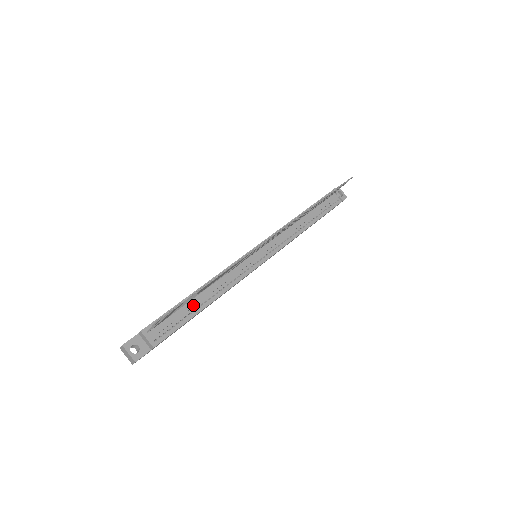
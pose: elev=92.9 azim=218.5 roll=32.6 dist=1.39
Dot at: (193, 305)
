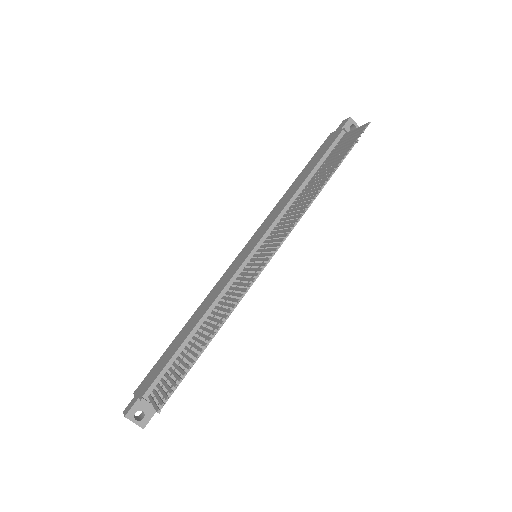
Dot at: (193, 350)
